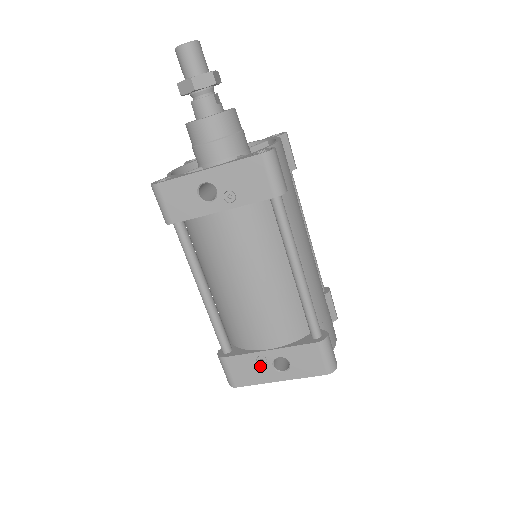
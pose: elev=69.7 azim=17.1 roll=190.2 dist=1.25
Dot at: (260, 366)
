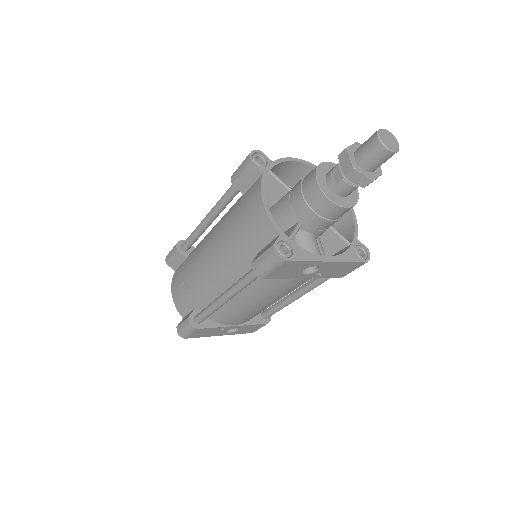
Dot at: (218, 331)
